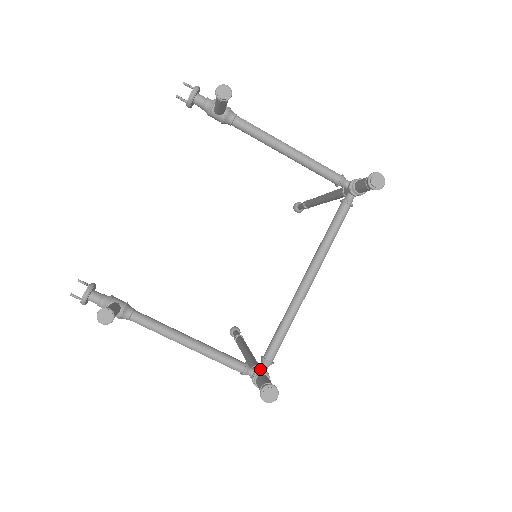
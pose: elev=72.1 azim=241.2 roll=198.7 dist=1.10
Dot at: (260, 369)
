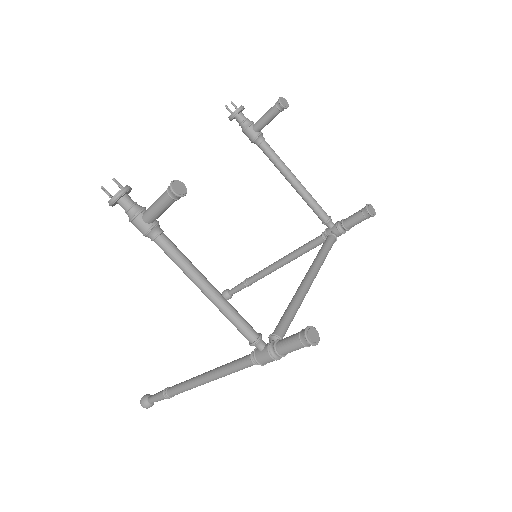
Dot at: (273, 342)
